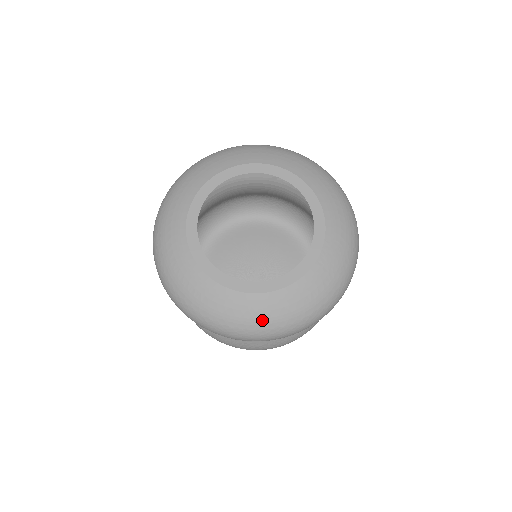
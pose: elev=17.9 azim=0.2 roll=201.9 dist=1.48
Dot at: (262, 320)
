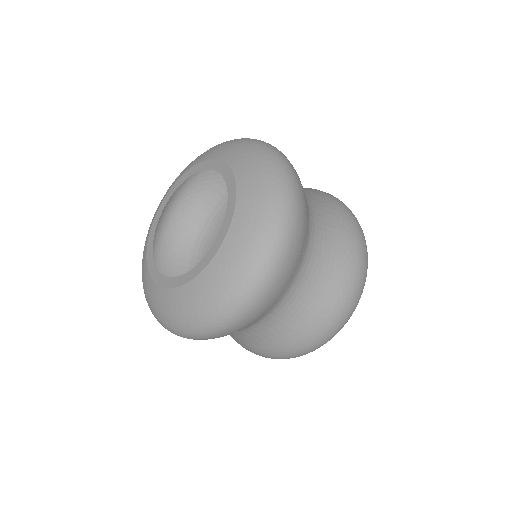
Dot at: (172, 316)
